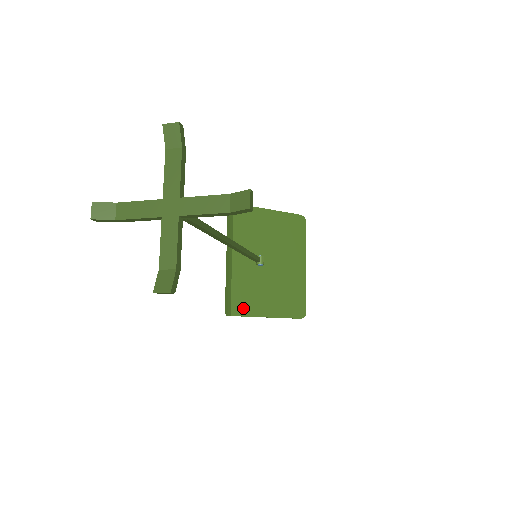
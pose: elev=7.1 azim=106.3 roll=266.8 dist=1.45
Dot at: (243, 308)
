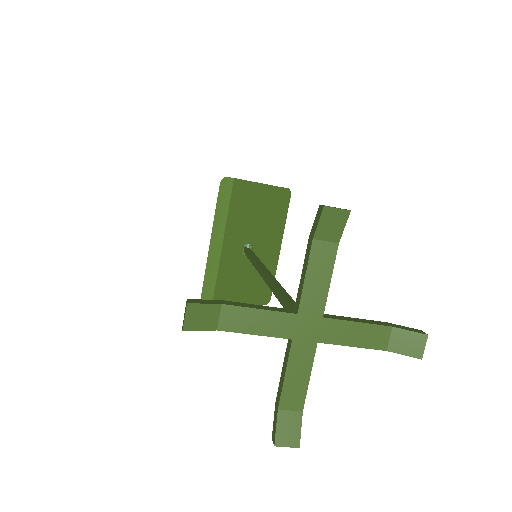
Dot at: occluded
